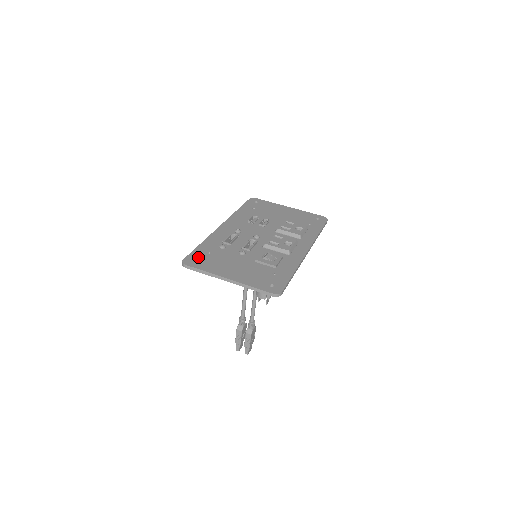
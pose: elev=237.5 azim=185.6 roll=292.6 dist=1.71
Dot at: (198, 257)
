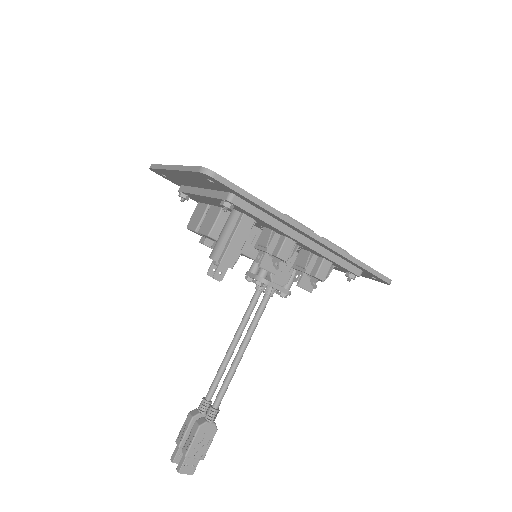
Dot at: occluded
